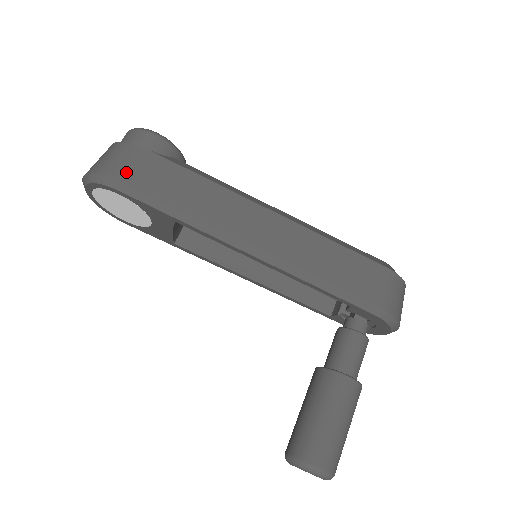
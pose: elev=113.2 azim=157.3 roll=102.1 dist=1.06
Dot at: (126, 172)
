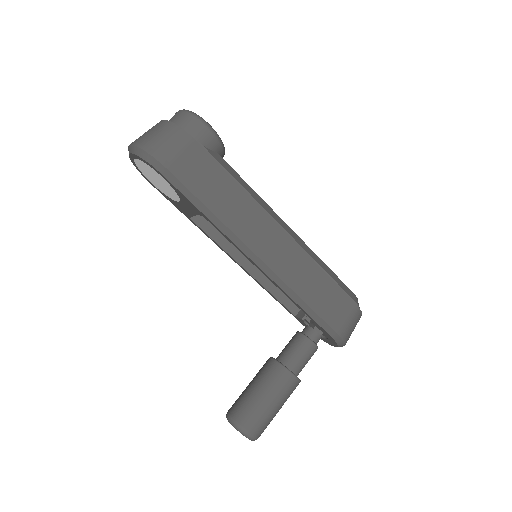
Dot at: (175, 161)
